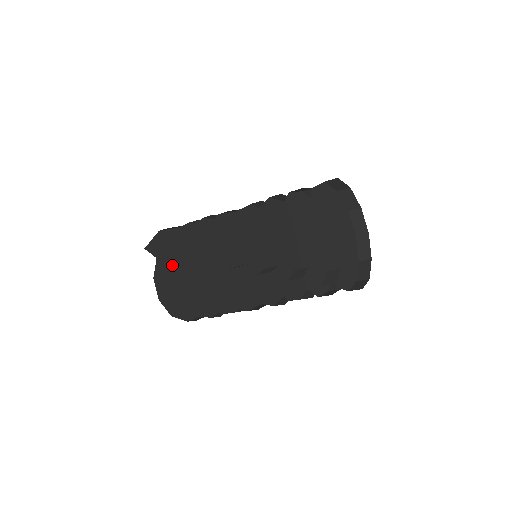
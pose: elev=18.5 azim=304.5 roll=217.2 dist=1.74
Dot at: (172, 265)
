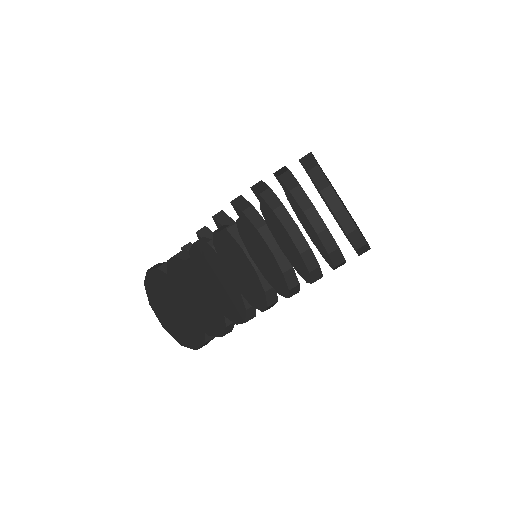
Dot at: occluded
